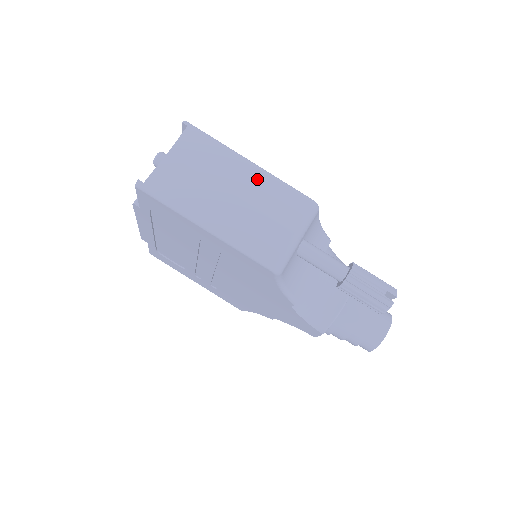
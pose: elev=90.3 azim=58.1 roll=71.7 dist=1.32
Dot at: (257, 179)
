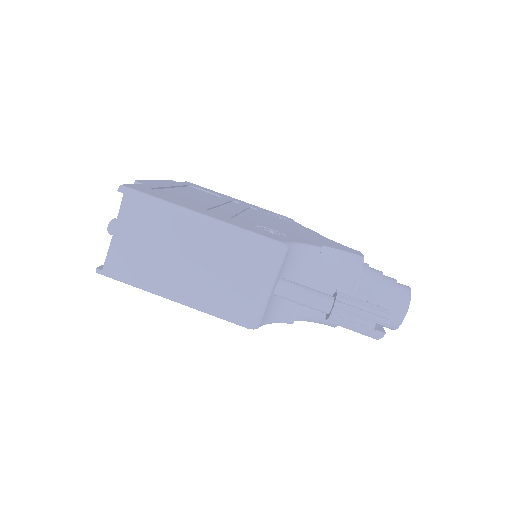
Dot at: (211, 236)
